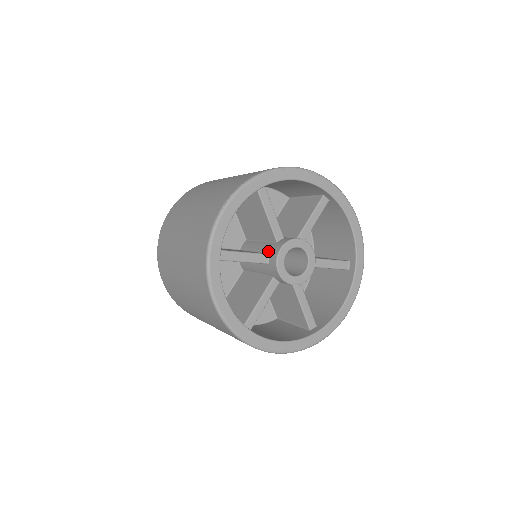
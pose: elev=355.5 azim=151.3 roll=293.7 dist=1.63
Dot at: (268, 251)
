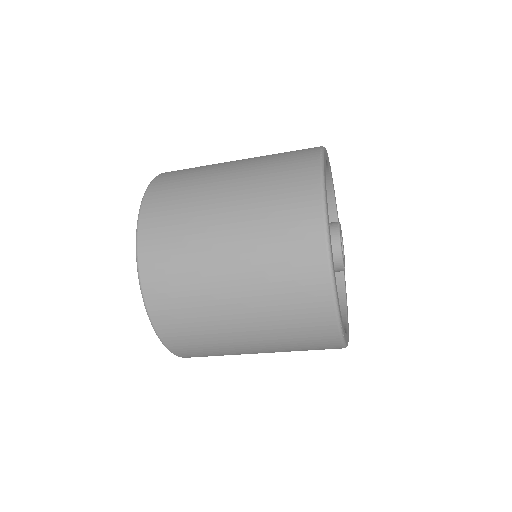
Dot at: occluded
